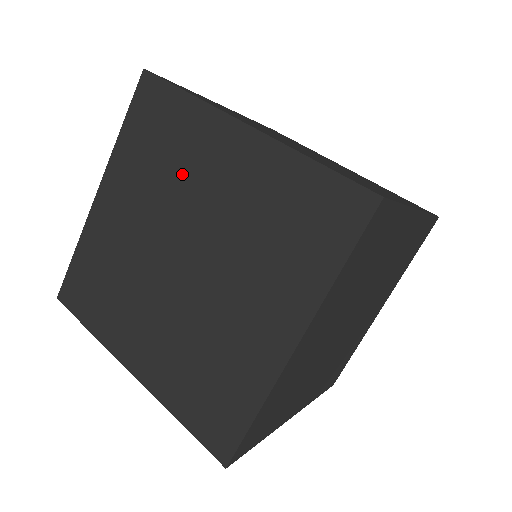
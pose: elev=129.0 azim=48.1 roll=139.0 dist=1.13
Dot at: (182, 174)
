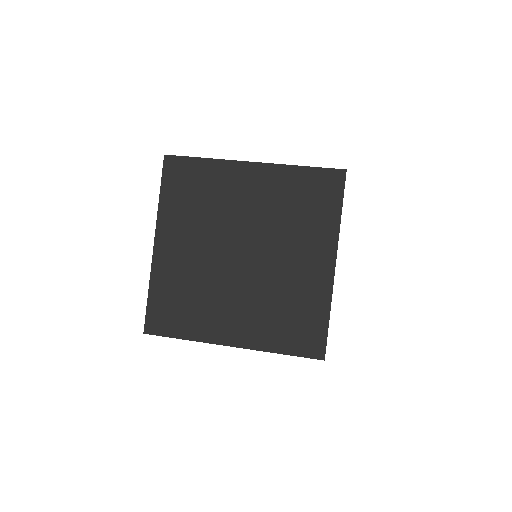
Dot at: (220, 205)
